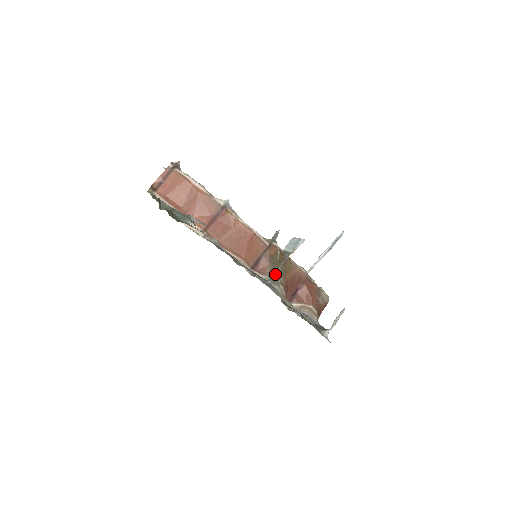
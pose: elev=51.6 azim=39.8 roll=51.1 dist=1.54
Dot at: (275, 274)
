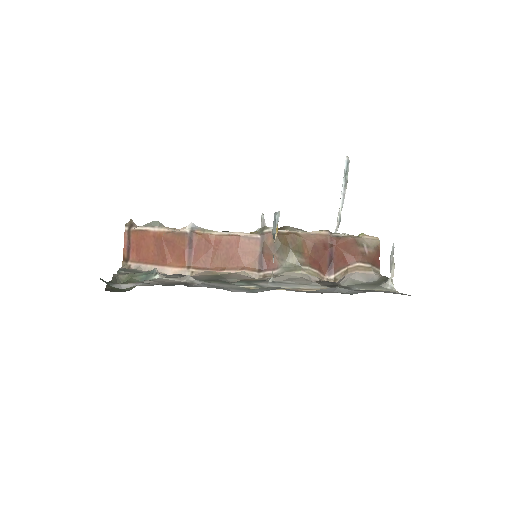
Dot at: (289, 260)
